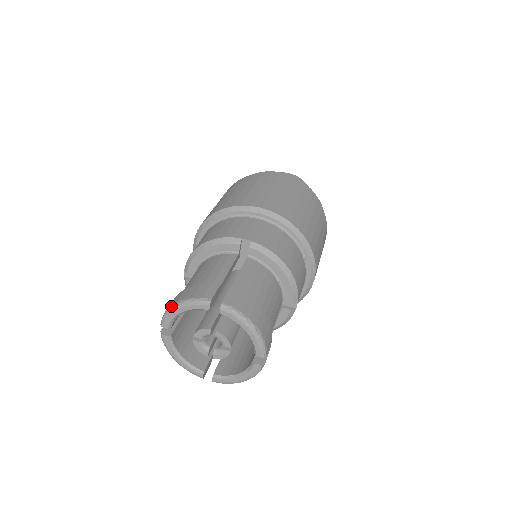
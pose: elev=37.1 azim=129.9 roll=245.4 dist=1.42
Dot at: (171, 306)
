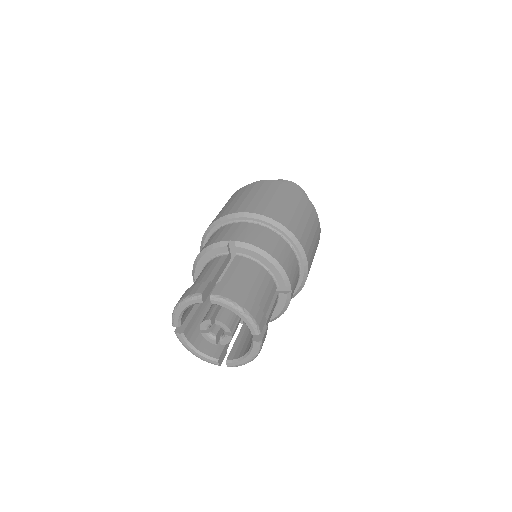
Dot at: (175, 307)
